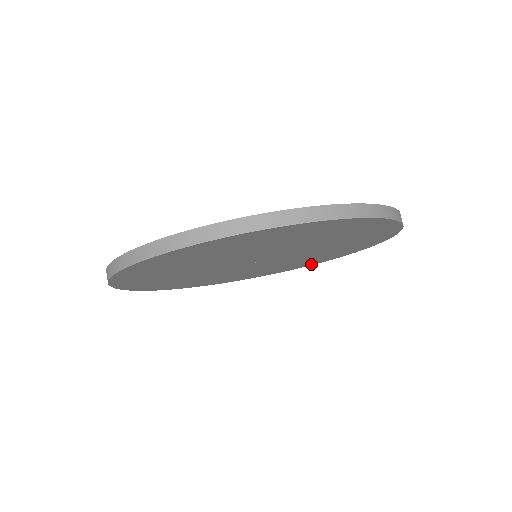
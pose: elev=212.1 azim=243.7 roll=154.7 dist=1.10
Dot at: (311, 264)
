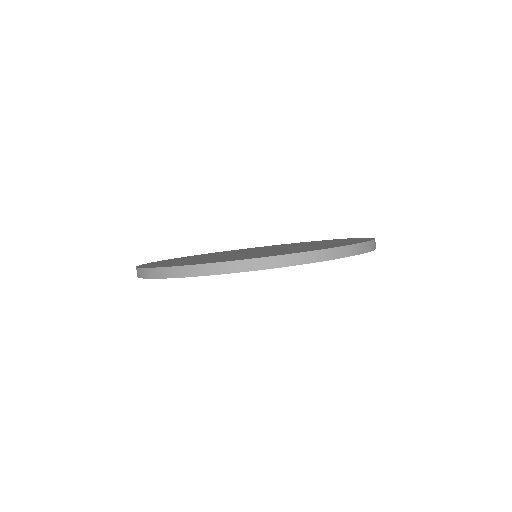
Dot at: occluded
